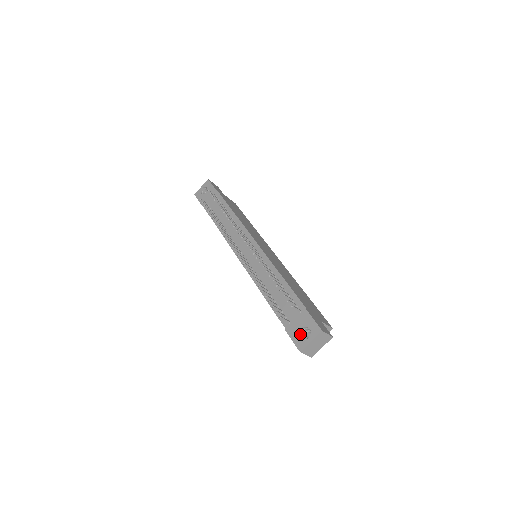
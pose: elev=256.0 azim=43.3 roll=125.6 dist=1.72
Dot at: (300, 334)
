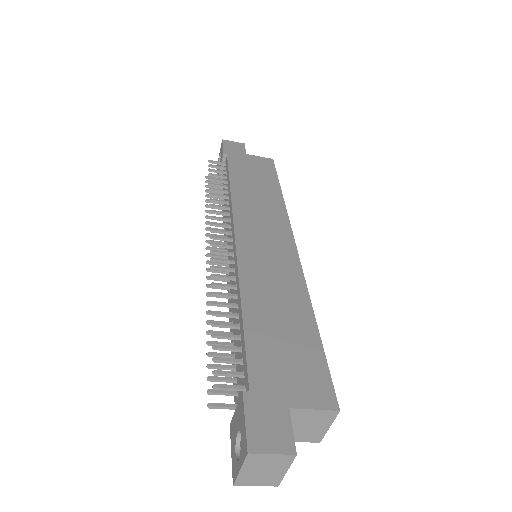
Dot at: (238, 443)
